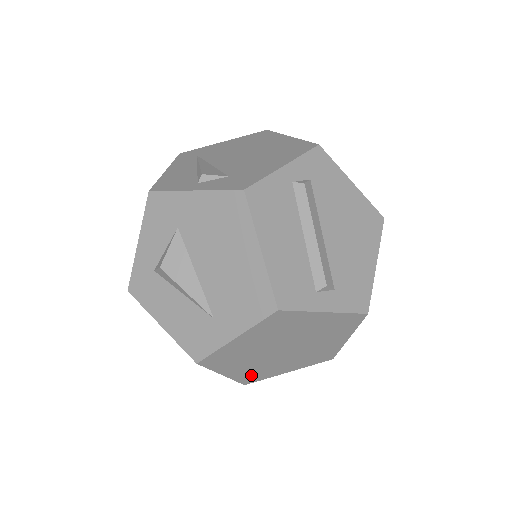
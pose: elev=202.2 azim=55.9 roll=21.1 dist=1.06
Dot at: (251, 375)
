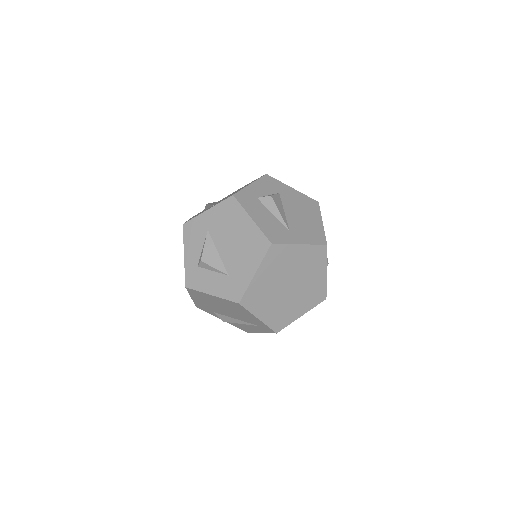
Dot at: (254, 295)
